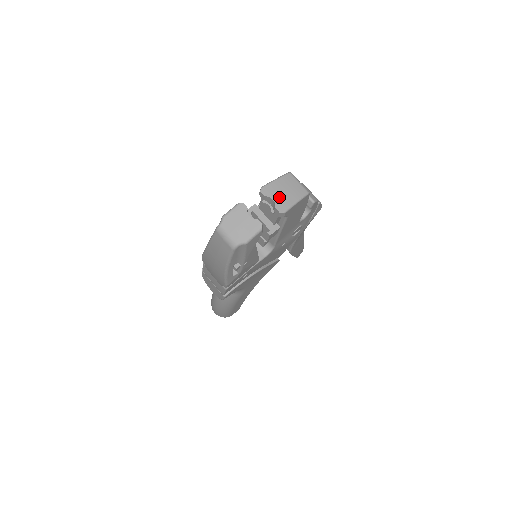
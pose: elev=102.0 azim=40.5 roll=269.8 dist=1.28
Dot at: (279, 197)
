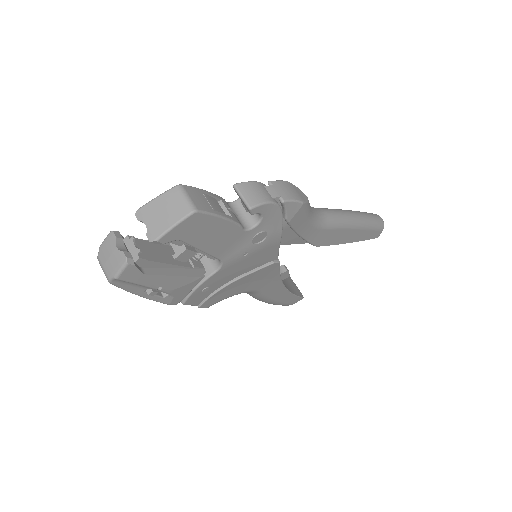
Dot at: (153, 221)
